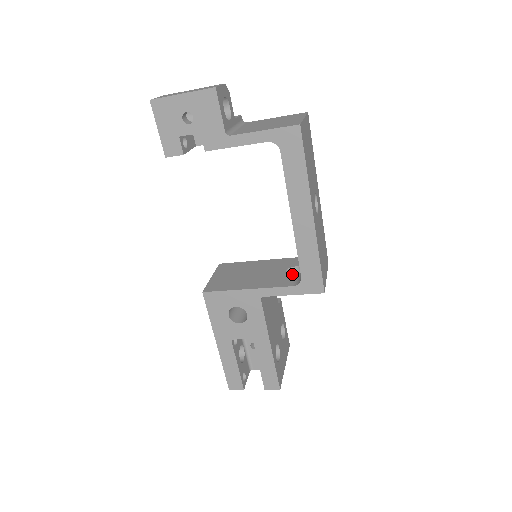
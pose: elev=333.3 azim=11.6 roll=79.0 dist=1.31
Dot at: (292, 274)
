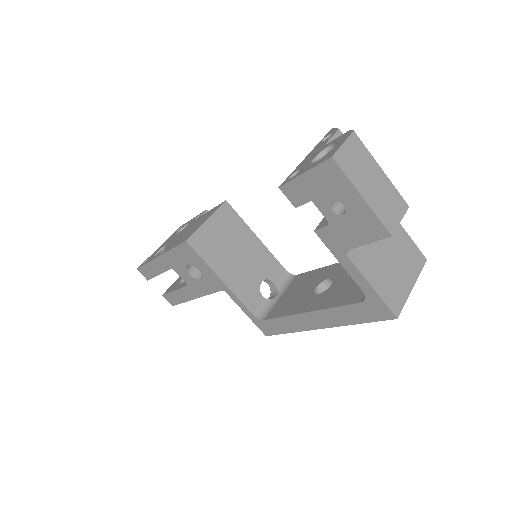
Dot at: (265, 281)
